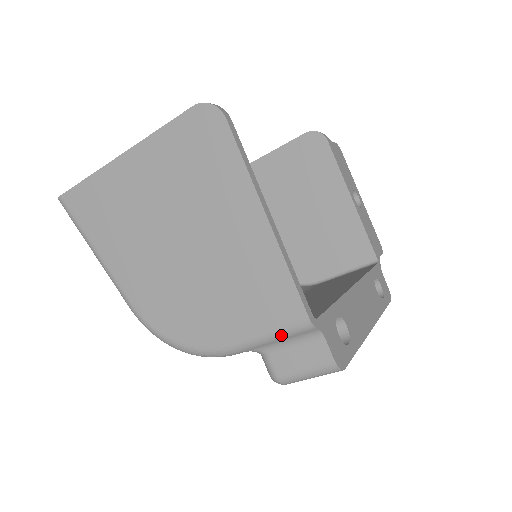
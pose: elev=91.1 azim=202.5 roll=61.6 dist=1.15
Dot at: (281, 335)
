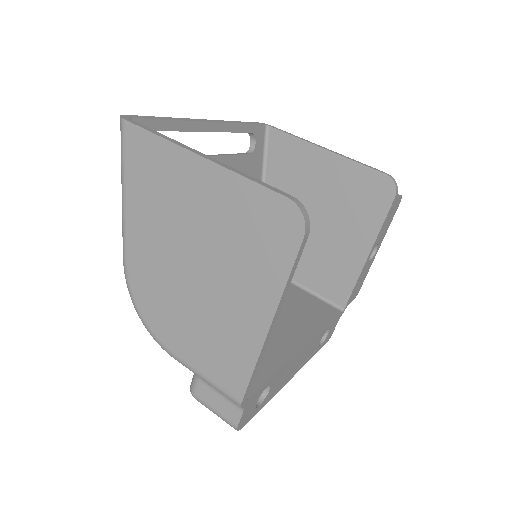
Dot at: (216, 388)
